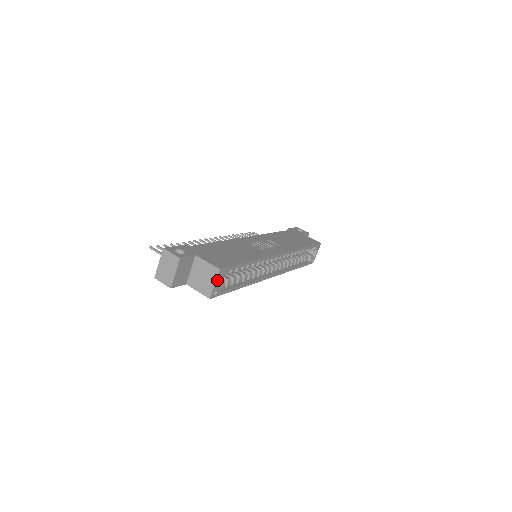
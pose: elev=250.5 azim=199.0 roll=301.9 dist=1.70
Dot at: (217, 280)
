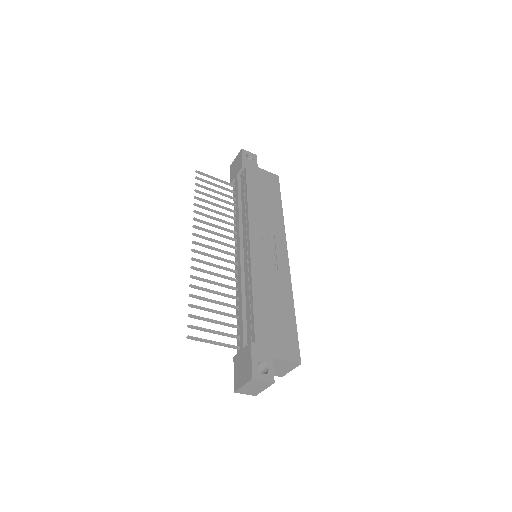
Dot at: (293, 367)
